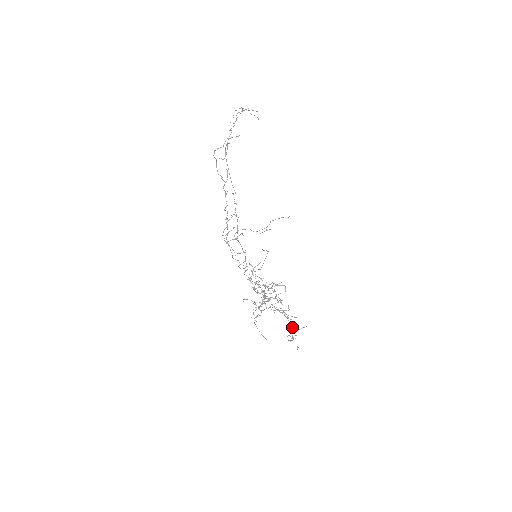
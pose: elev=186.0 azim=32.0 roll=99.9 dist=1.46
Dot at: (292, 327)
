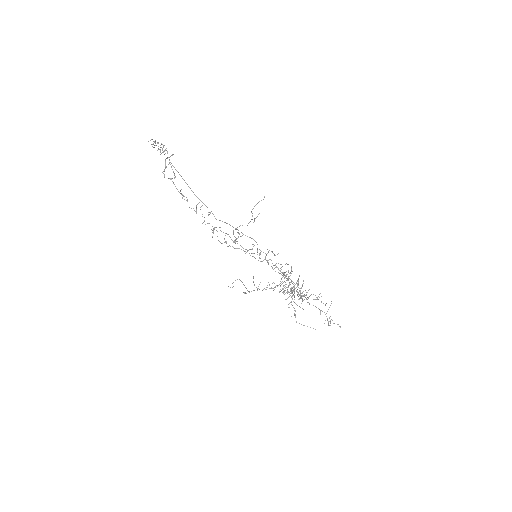
Dot at: (322, 311)
